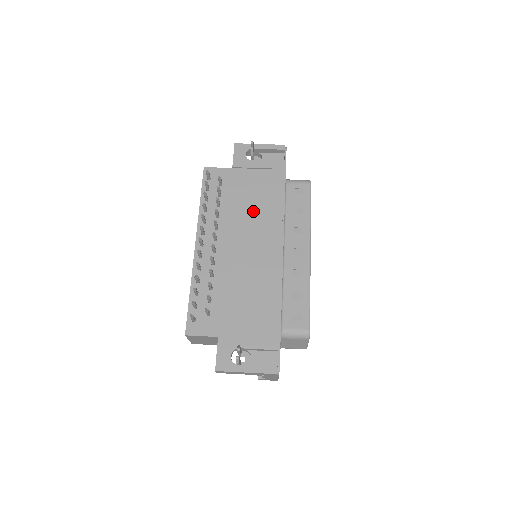
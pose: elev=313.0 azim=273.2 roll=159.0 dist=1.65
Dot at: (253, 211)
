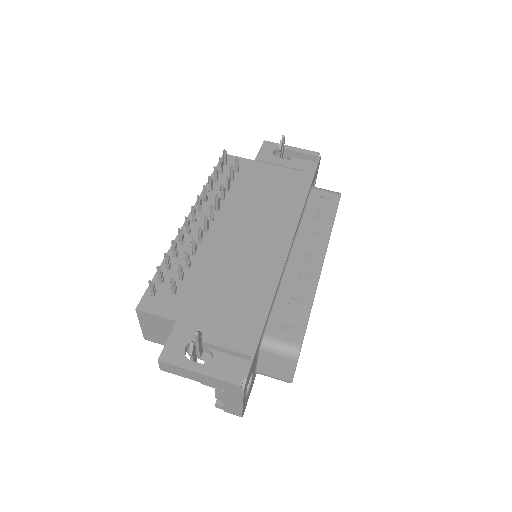
Dot at: (266, 203)
